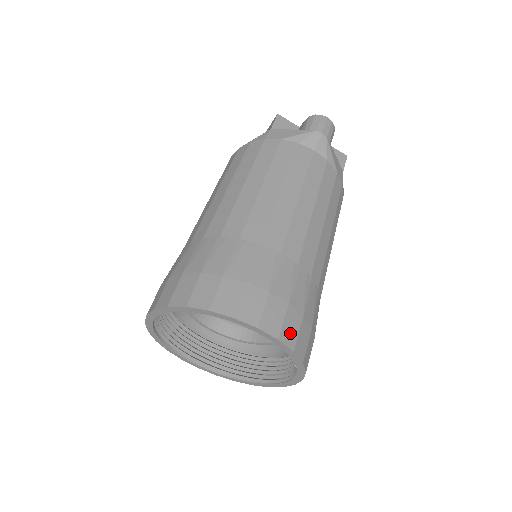
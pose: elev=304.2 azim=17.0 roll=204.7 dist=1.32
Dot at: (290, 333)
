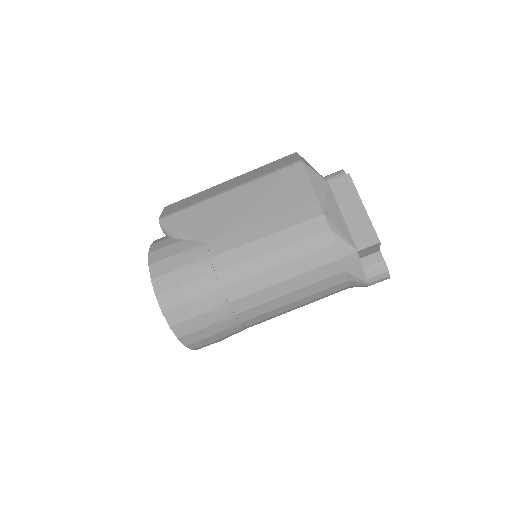
Dot at: occluded
